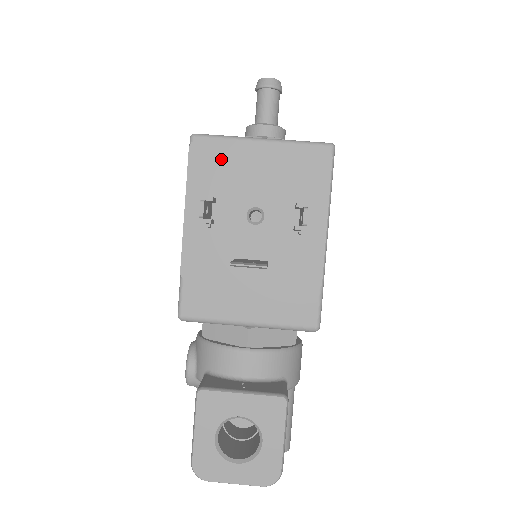
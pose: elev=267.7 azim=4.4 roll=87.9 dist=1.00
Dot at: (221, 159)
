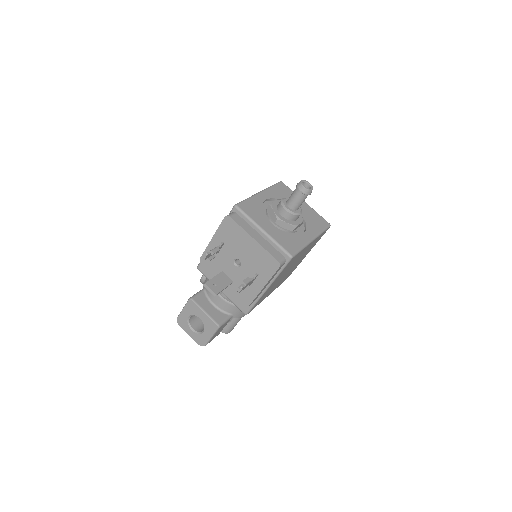
Dot at: (235, 232)
